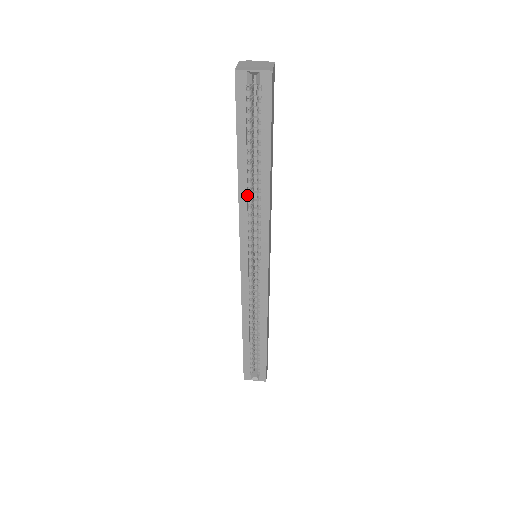
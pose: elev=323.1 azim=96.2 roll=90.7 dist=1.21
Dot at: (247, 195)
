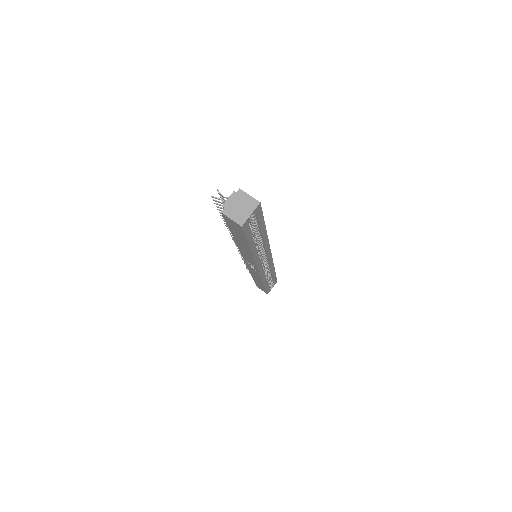
Dot at: (256, 250)
